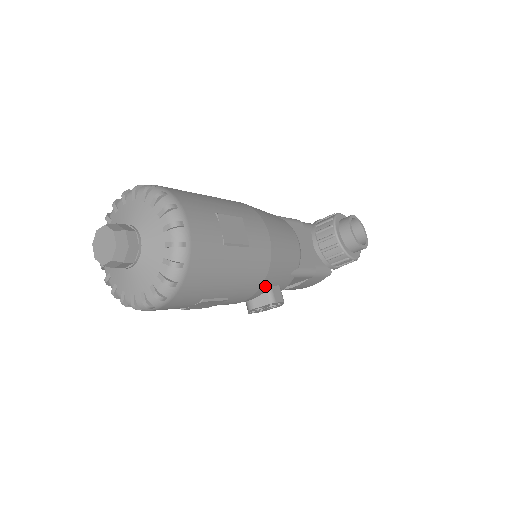
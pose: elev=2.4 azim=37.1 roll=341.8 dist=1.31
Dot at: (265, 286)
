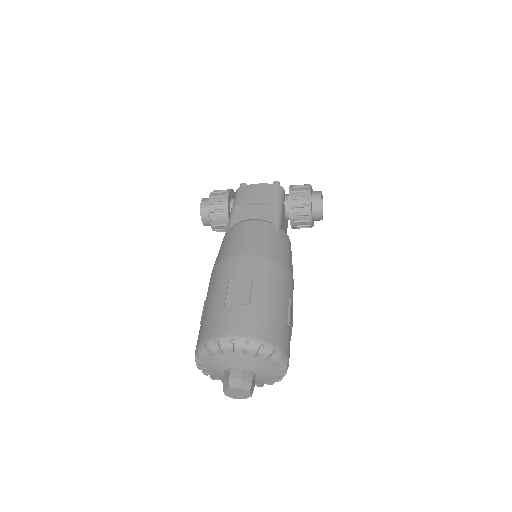
Dot at: occluded
